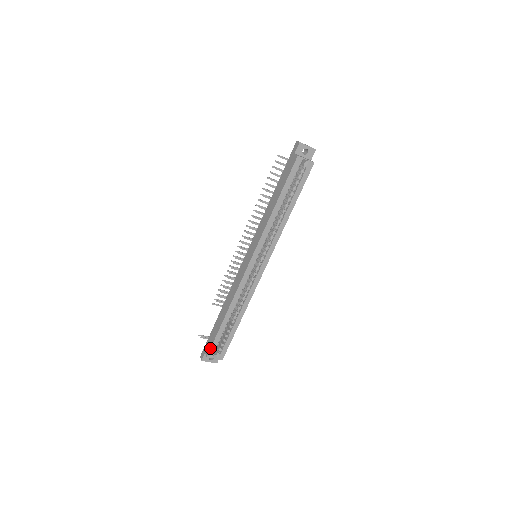
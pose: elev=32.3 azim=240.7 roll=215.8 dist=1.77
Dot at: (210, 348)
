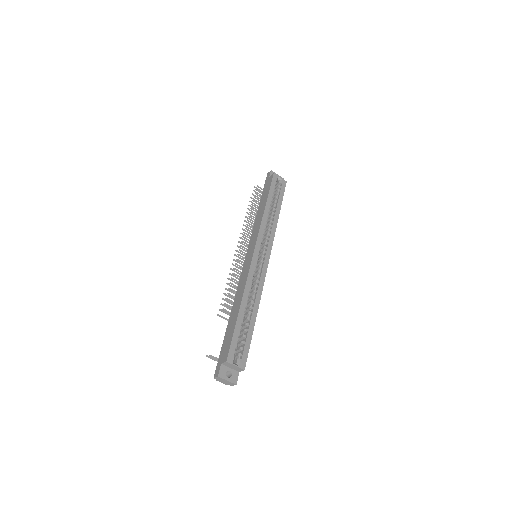
Dot at: (229, 349)
